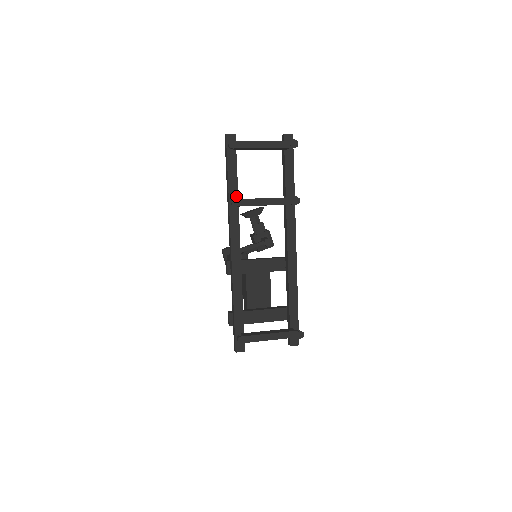
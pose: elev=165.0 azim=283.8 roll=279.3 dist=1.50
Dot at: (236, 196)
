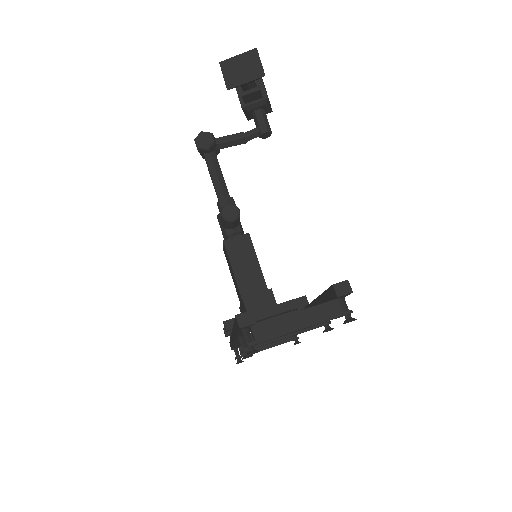
Dot at: occluded
